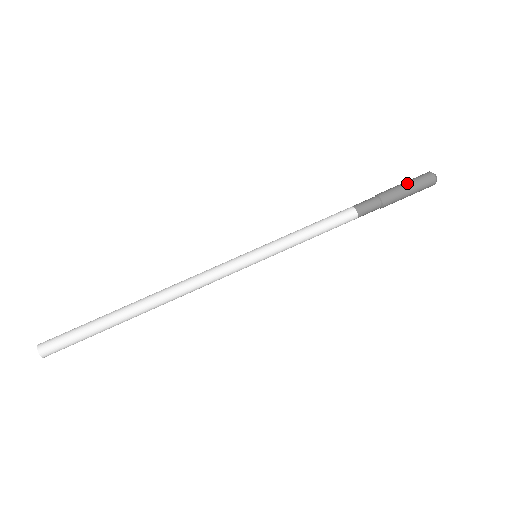
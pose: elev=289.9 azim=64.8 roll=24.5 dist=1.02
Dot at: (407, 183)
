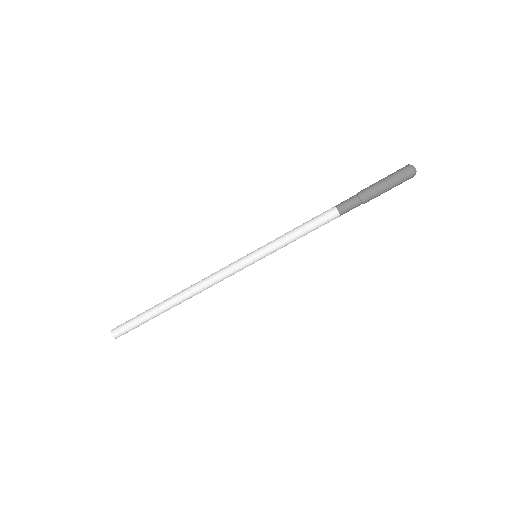
Dot at: (386, 180)
